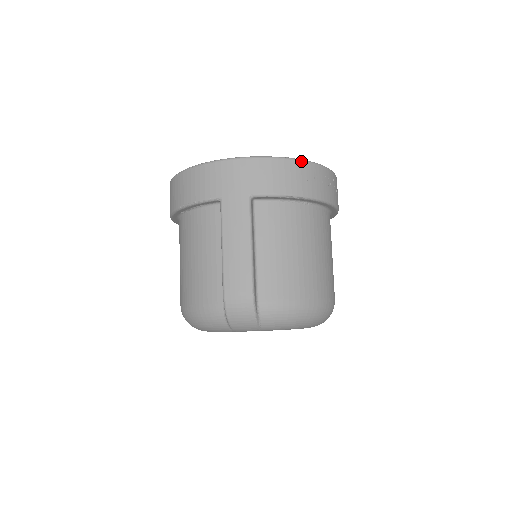
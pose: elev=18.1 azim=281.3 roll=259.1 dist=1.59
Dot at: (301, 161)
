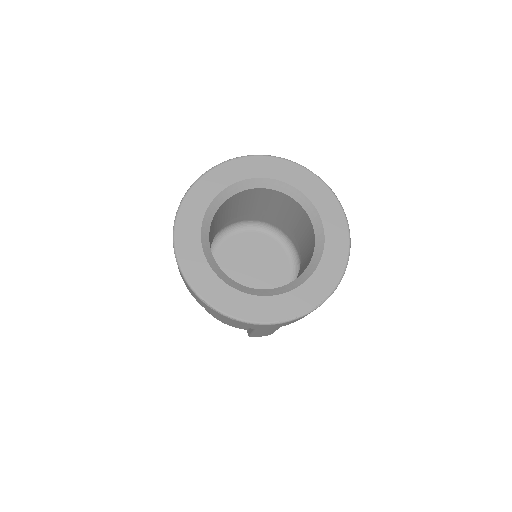
Dot at: occluded
